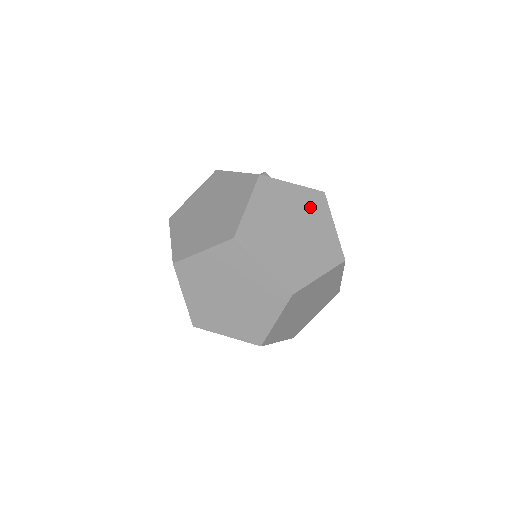
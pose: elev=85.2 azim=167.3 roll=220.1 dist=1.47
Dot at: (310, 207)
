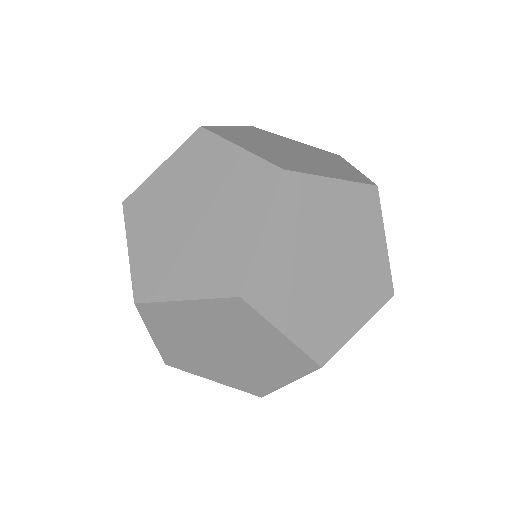
Dot at: (195, 165)
